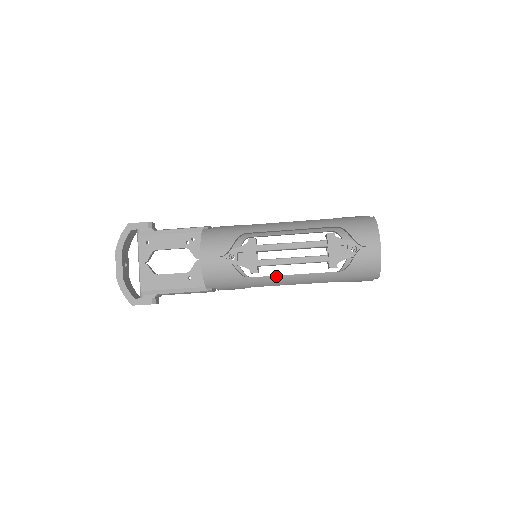
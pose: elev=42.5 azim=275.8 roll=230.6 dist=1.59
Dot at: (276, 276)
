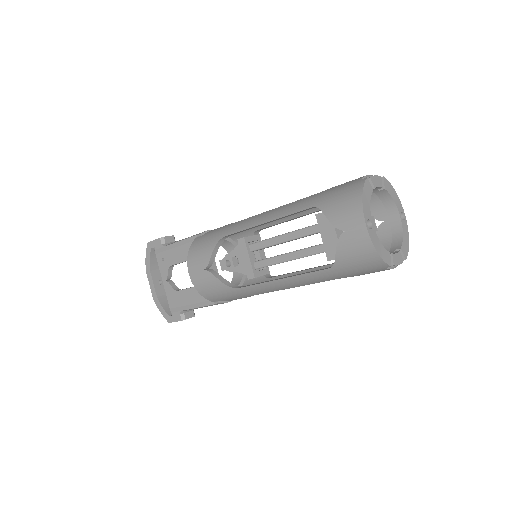
Dot at: (263, 283)
